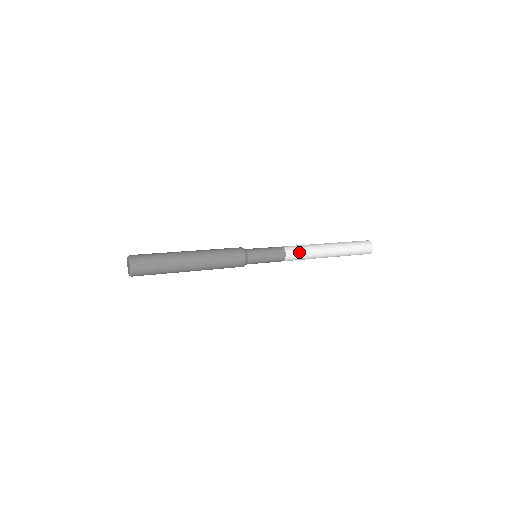
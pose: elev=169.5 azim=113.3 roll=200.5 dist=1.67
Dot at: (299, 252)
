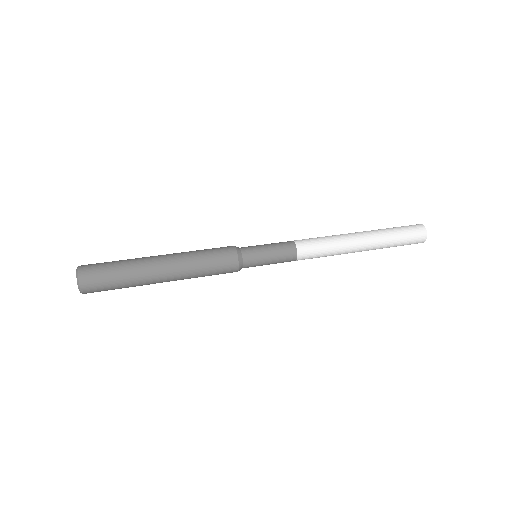
Dot at: (316, 246)
